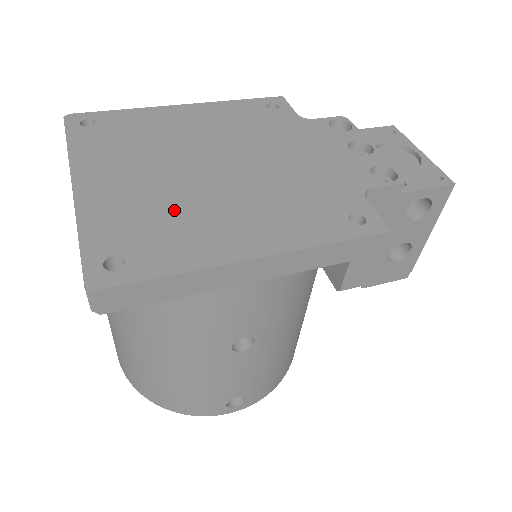
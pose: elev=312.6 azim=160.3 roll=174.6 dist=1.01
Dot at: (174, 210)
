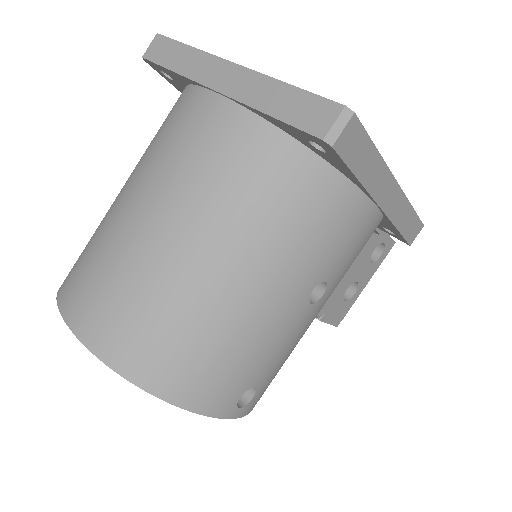
Dot at: occluded
